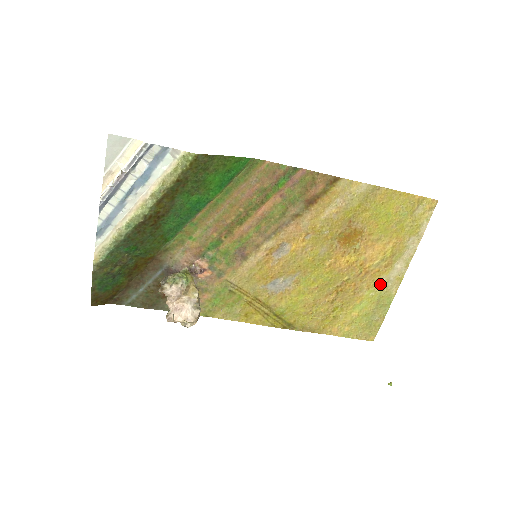
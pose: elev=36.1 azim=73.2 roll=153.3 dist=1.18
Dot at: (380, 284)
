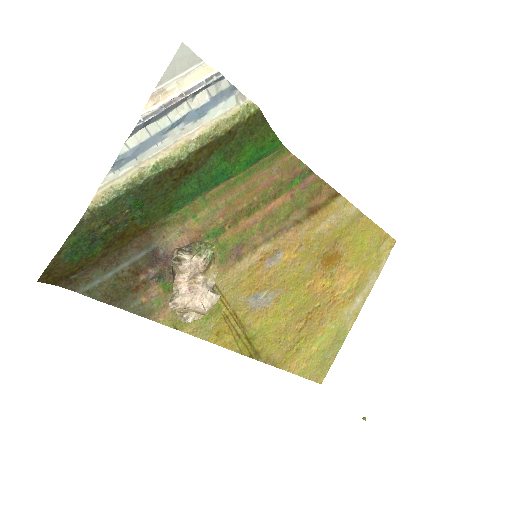
Dot at: (341, 317)
